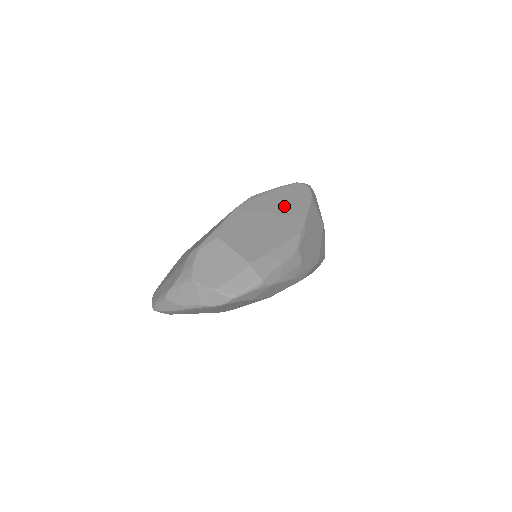
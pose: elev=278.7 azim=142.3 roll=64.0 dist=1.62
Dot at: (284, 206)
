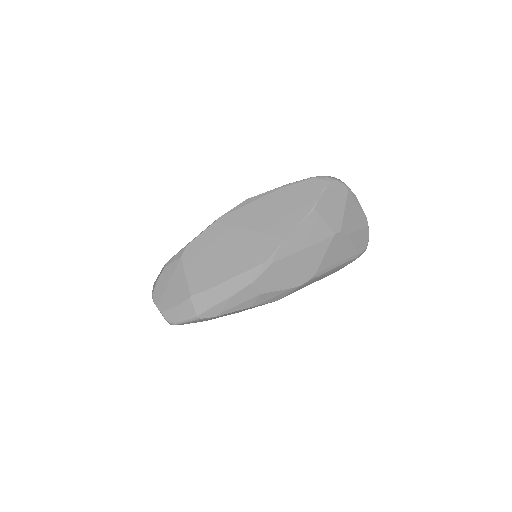
Dot at: (270, 219)
